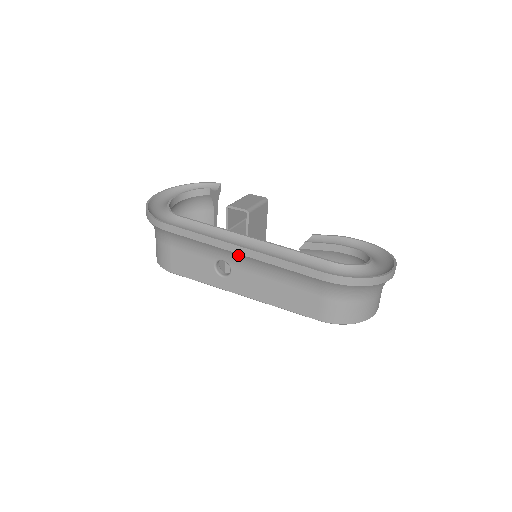
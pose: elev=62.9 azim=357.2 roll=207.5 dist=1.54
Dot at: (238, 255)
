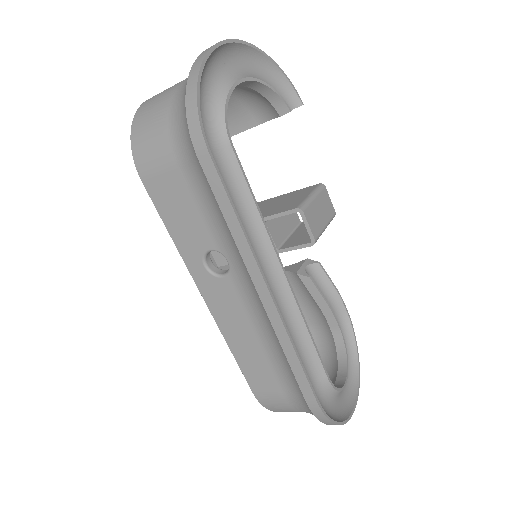
Dot at: (255, 291)
